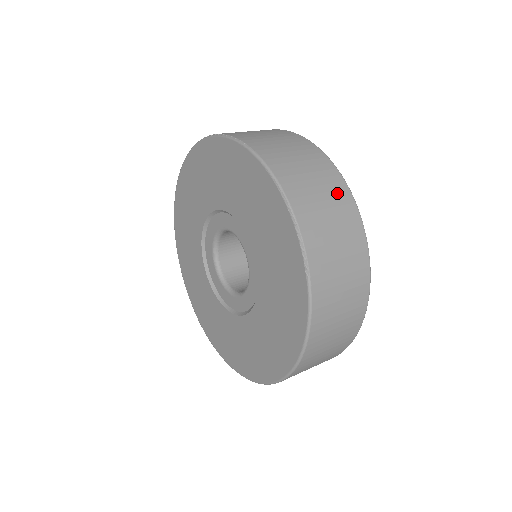
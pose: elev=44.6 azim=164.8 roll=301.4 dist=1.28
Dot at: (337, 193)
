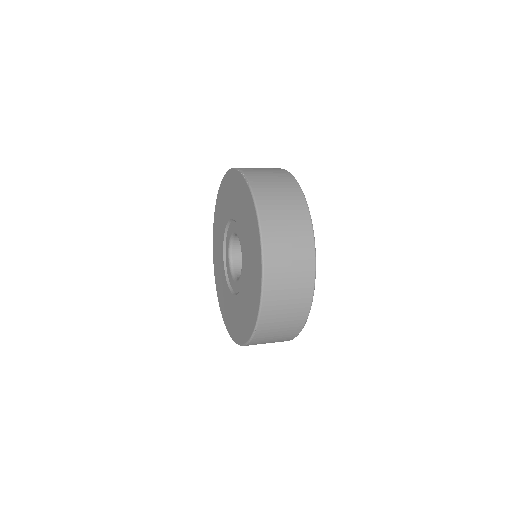
Dot at: occluded
